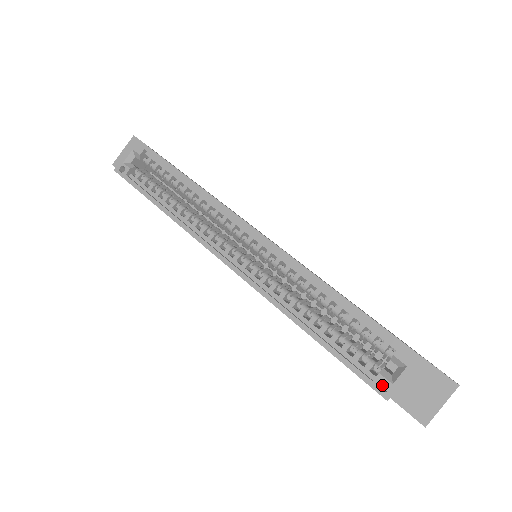
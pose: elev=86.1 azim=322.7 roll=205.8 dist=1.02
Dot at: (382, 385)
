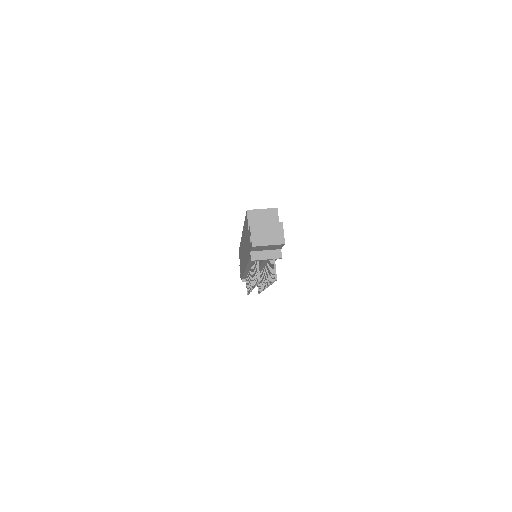
Dot at: occluded
